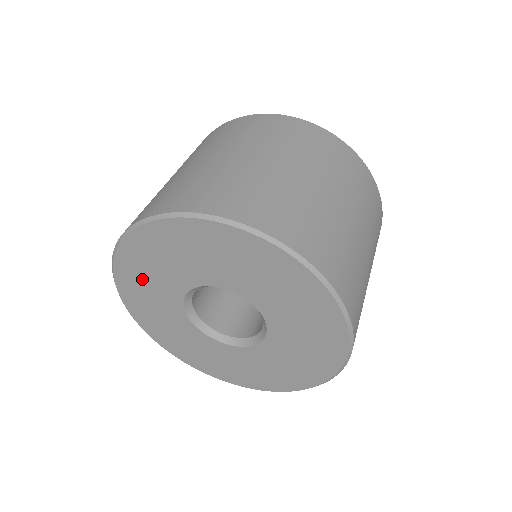
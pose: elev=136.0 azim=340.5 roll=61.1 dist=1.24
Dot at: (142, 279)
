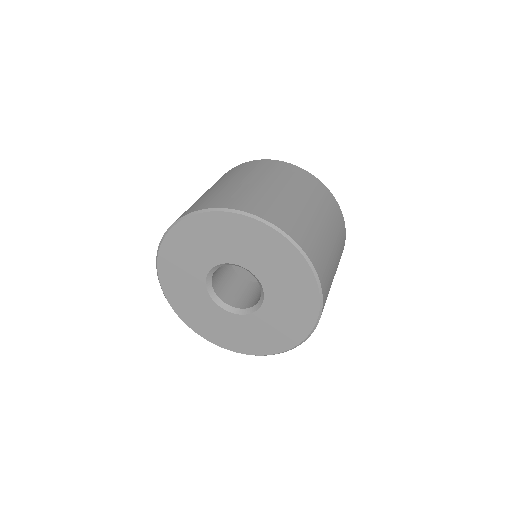
Dot at: (185, 300)
